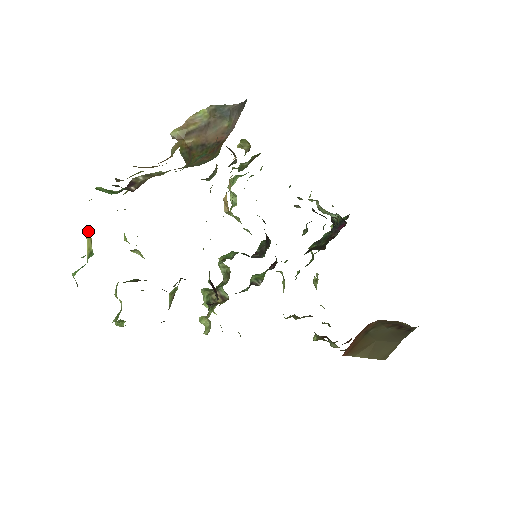
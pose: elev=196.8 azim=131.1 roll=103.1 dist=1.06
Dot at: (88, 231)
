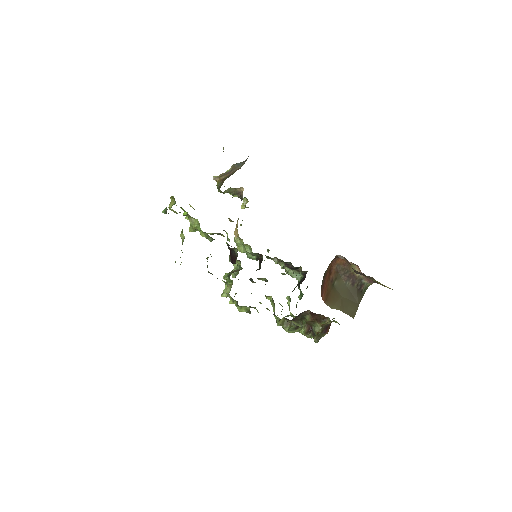
Dot at: (172, 200)
